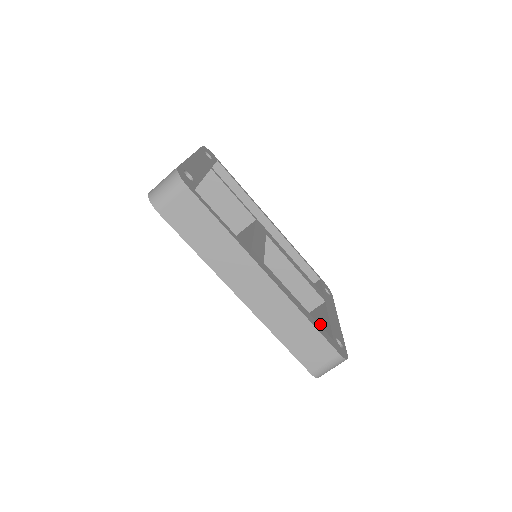
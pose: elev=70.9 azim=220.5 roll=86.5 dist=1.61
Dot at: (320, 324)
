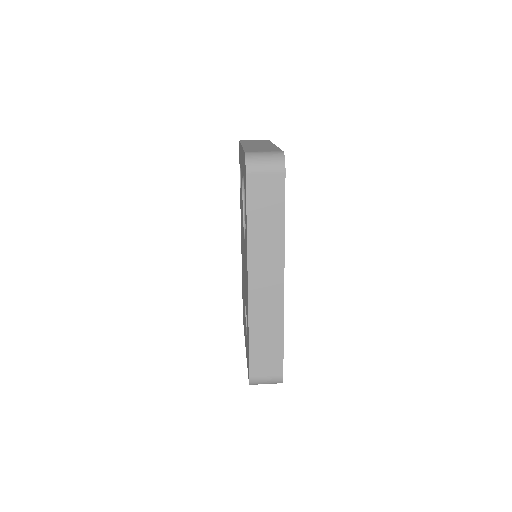
Dot at: occluded
